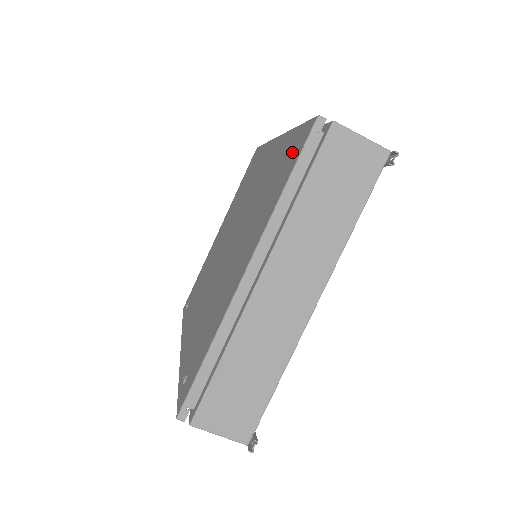
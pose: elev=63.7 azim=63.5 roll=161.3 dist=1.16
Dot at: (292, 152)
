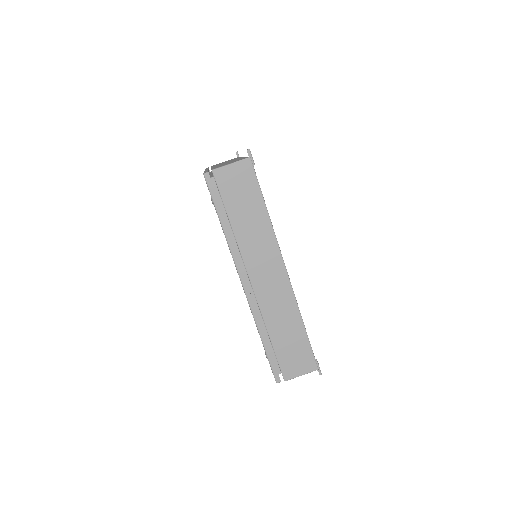
Dot at: occluded
